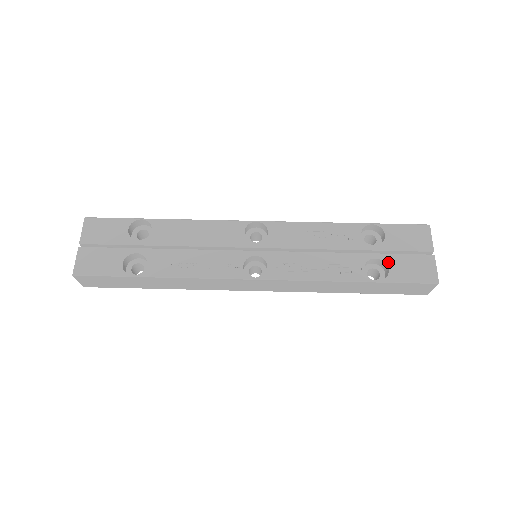
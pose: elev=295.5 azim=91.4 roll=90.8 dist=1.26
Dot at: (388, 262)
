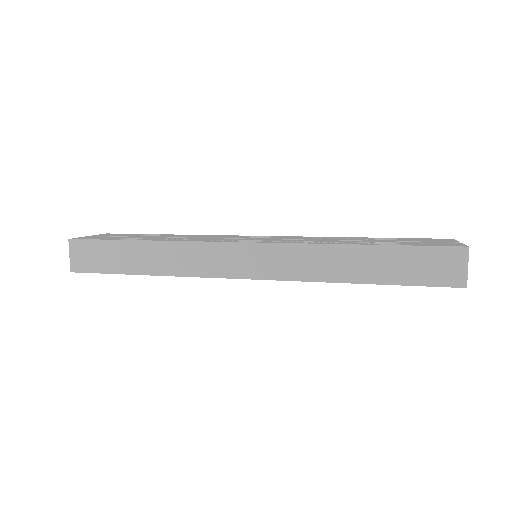
Dot at: (403, 242)
